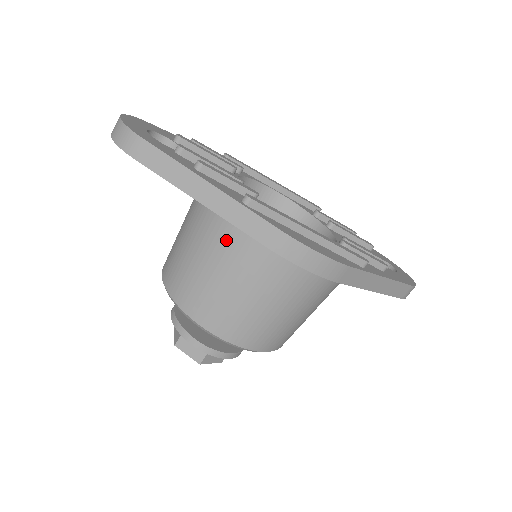
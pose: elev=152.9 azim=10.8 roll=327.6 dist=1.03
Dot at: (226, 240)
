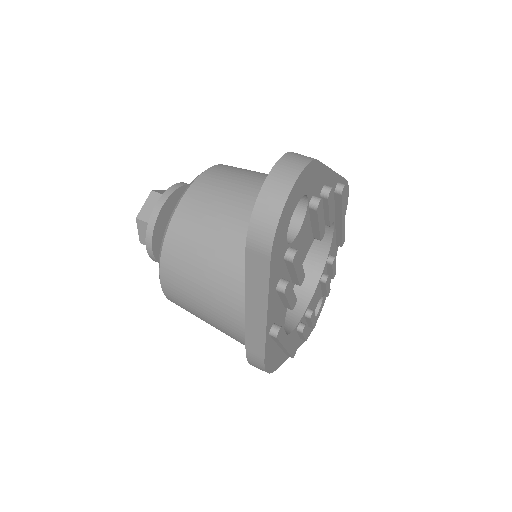
Dot at: (235, 305)
